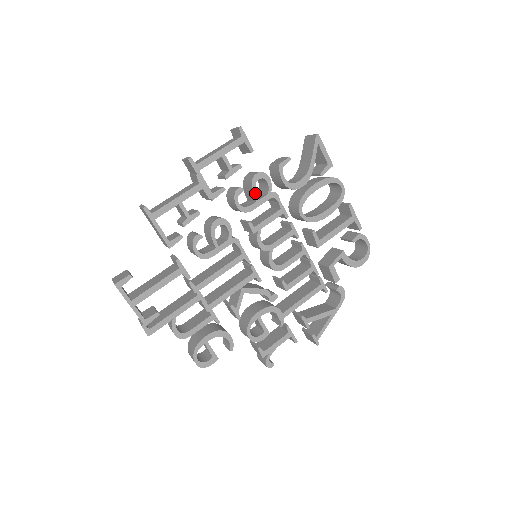
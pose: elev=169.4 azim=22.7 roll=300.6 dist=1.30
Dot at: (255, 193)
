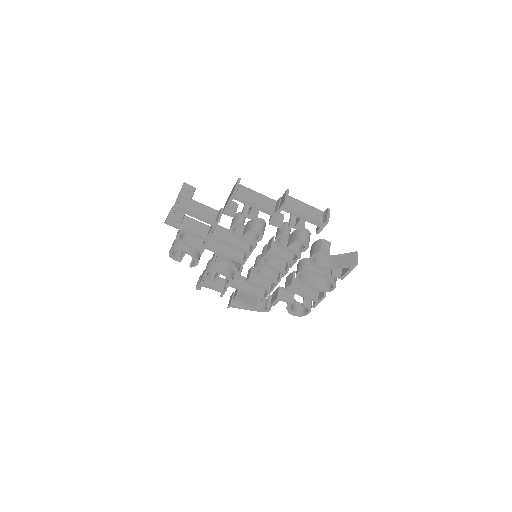
Dot at: occluded
